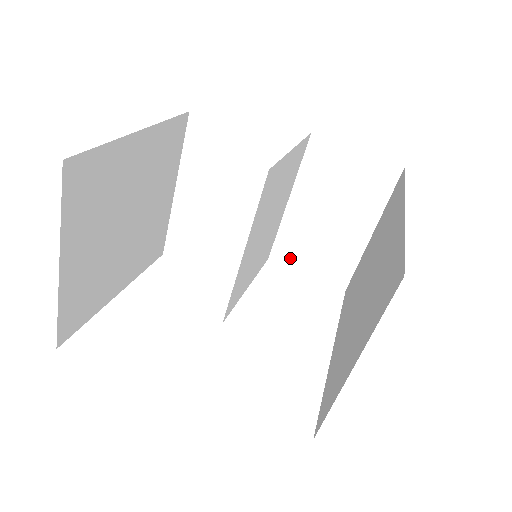
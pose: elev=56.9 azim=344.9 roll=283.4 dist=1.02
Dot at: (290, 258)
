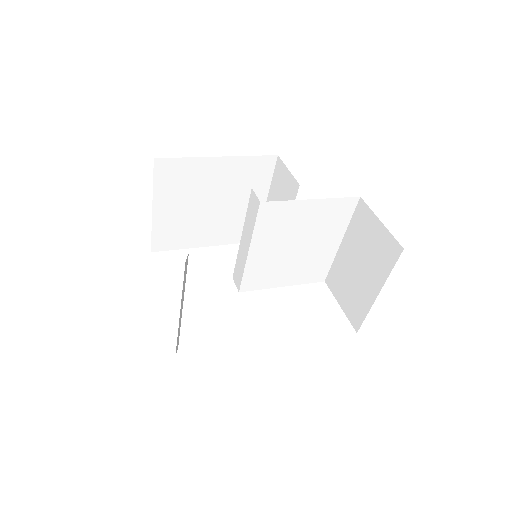
Dot at: (335, 287)
